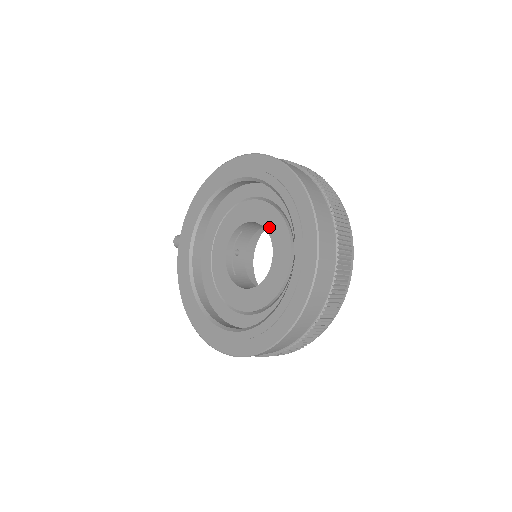
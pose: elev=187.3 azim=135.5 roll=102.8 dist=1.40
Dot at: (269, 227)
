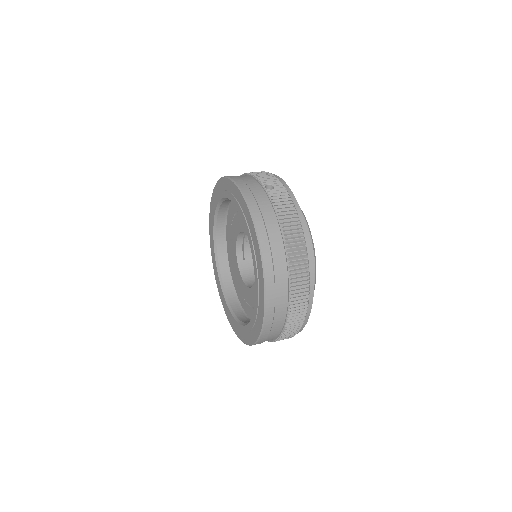
Dot at: occluded
